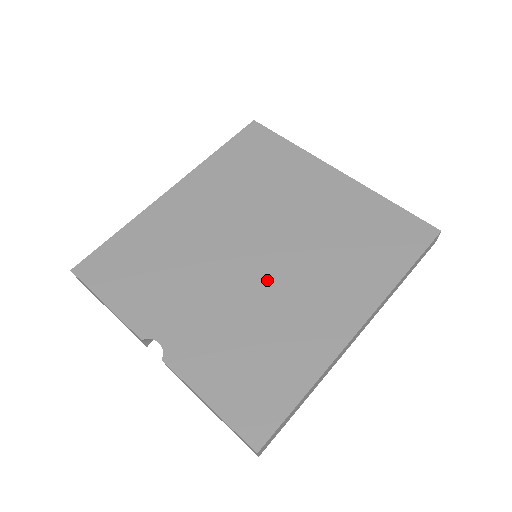
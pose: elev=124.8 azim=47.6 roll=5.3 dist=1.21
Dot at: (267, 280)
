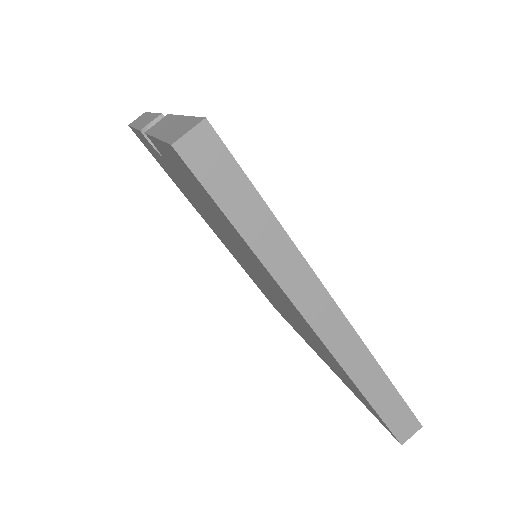
Dot at: occluded
